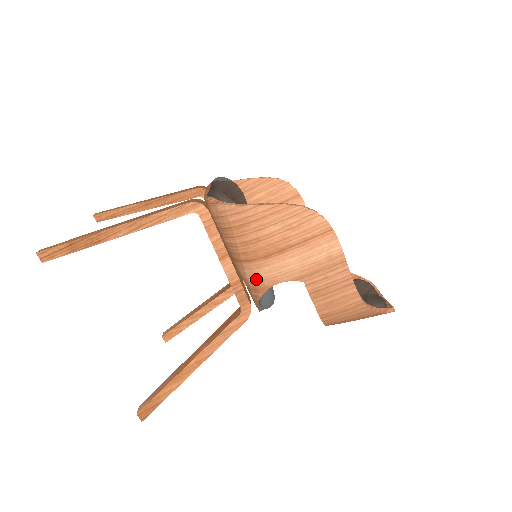
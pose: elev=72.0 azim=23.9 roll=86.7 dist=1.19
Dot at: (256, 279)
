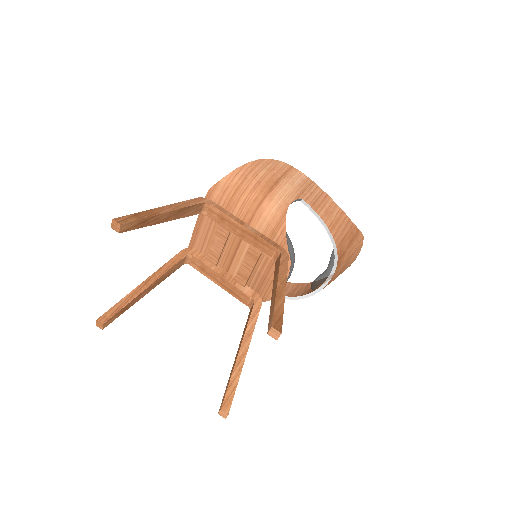
Dot at: (274, 211)
